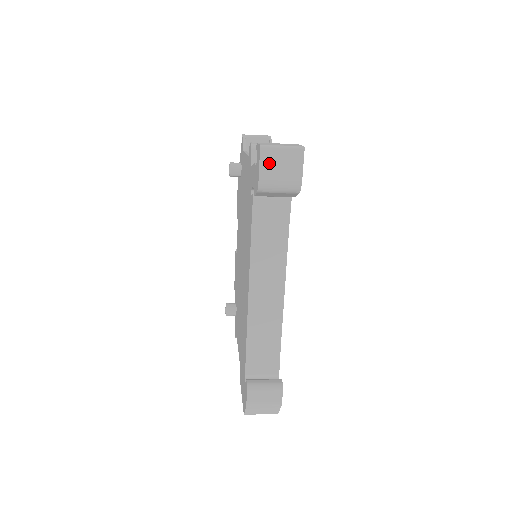
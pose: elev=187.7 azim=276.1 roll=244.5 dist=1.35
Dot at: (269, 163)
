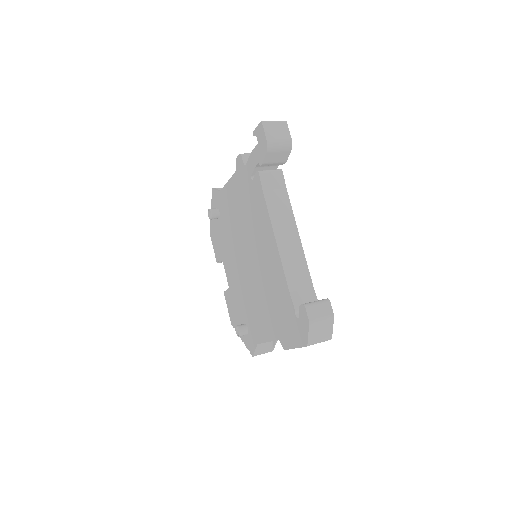
Dot at: (270, 131)
